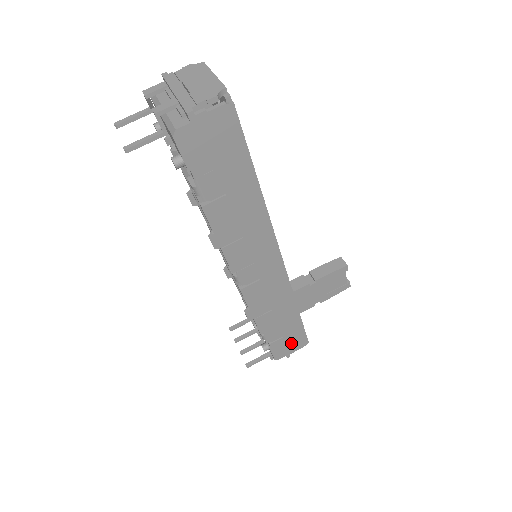
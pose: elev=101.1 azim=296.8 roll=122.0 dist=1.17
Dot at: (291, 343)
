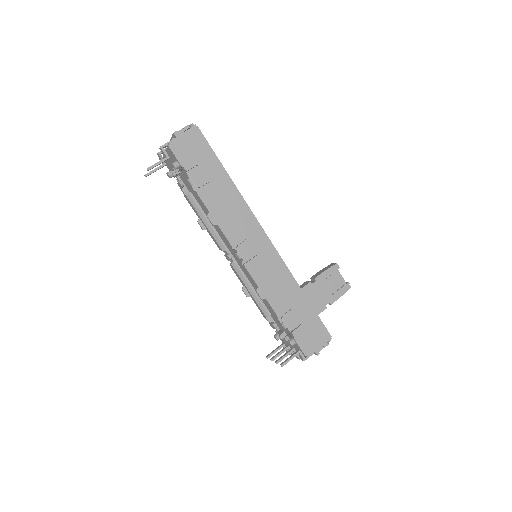
Dot at: (313, 335)
